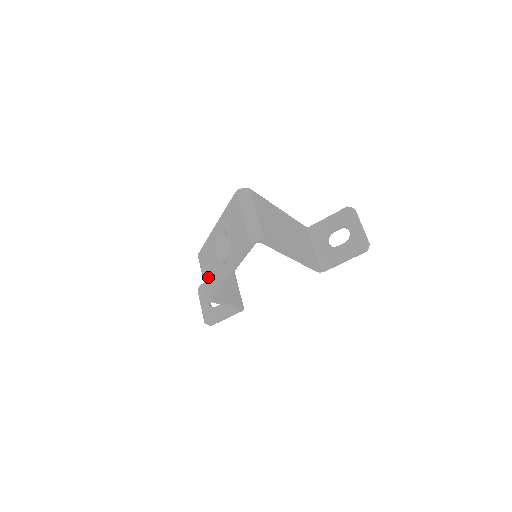
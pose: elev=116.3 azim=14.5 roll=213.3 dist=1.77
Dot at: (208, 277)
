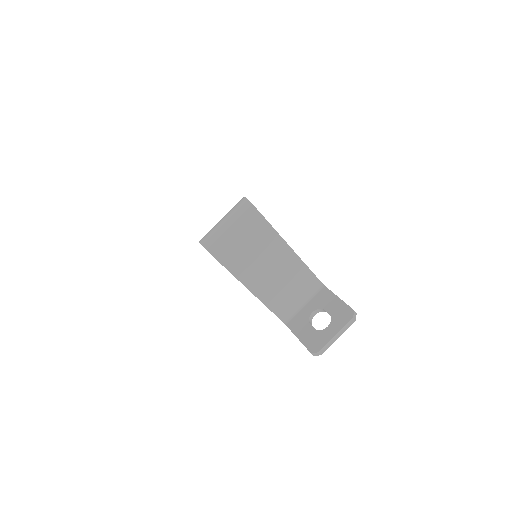
Dot at: occluded
